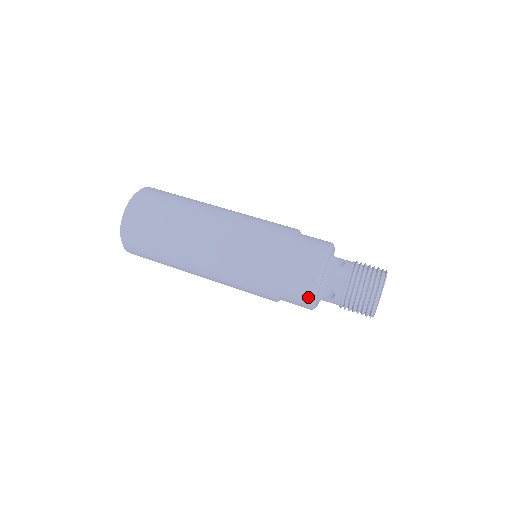
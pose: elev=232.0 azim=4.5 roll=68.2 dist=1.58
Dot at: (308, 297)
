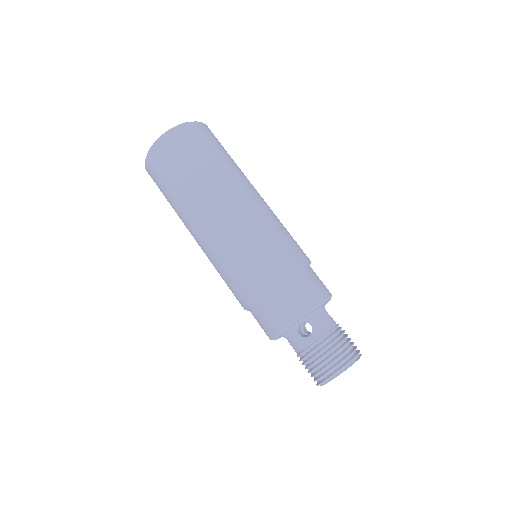
Dot at: (291, 316)
